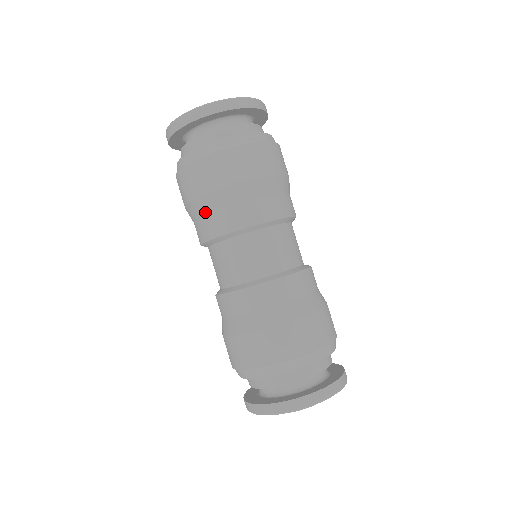
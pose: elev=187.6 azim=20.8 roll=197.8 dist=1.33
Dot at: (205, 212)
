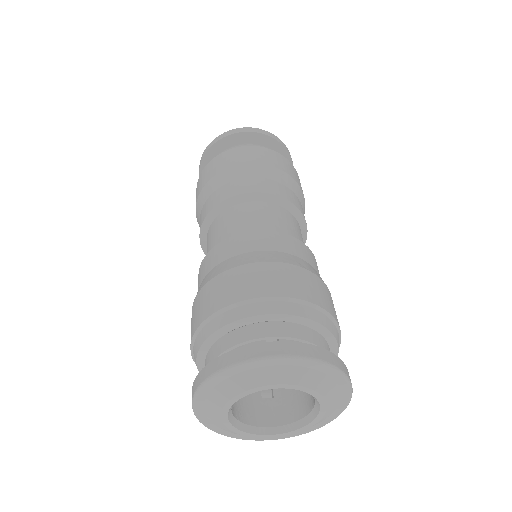
Dot at: (229, 180)
